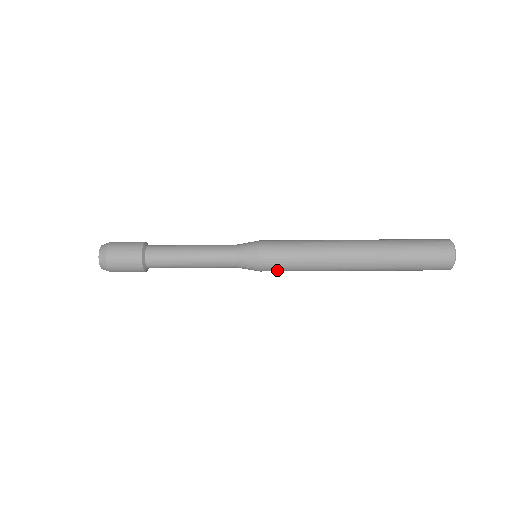
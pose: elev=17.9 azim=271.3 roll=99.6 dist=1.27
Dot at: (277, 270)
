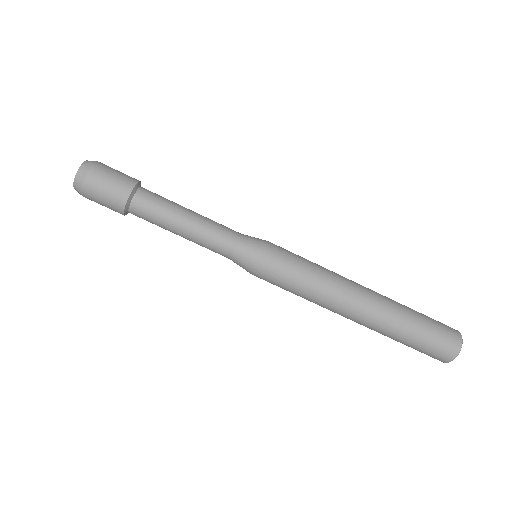
Dot at: (285, 258)
